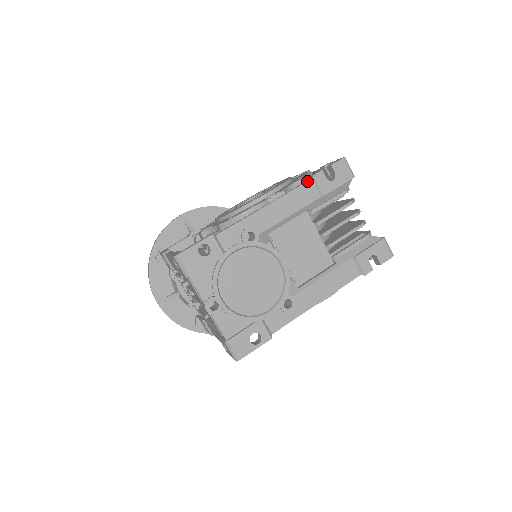
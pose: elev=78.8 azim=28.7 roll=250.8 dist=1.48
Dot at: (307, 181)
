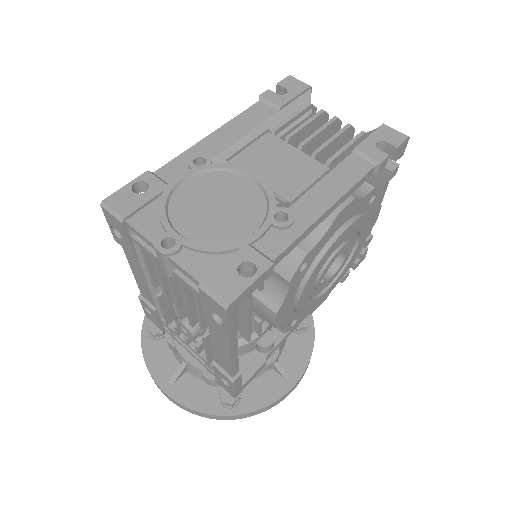
Dot at: (255, 103)
